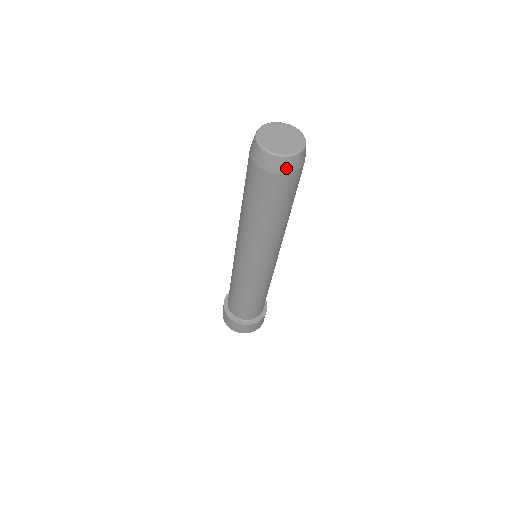
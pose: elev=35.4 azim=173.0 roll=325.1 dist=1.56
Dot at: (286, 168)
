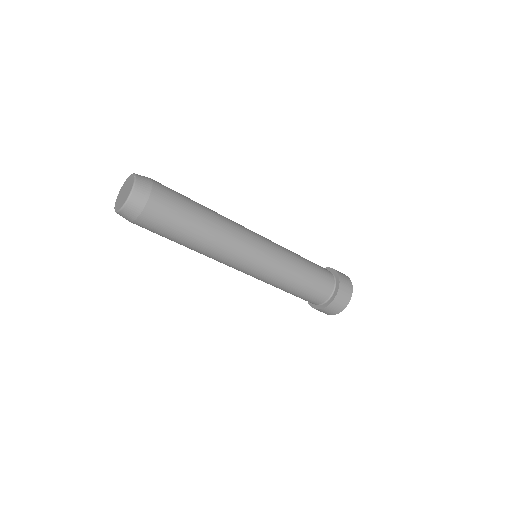
Dot at: (131, 215)
